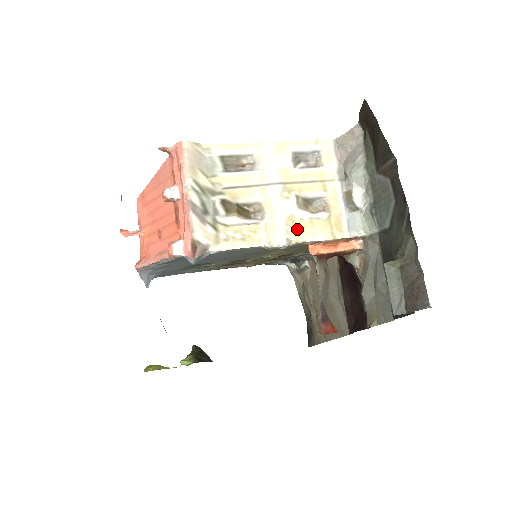
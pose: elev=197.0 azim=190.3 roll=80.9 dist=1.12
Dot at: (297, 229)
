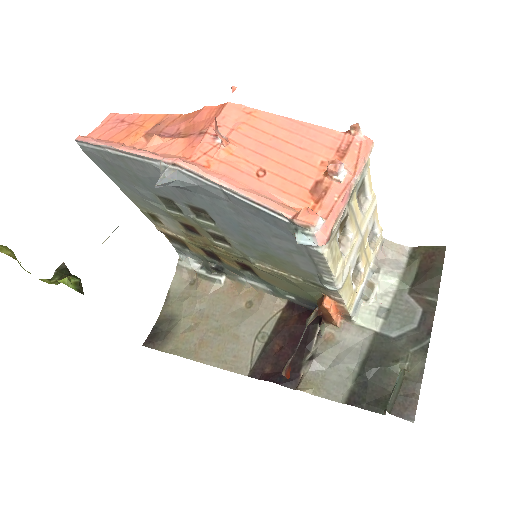
Dot at: (346, 282)
